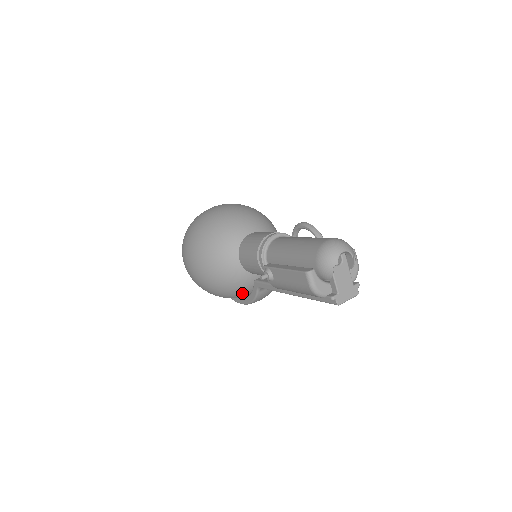
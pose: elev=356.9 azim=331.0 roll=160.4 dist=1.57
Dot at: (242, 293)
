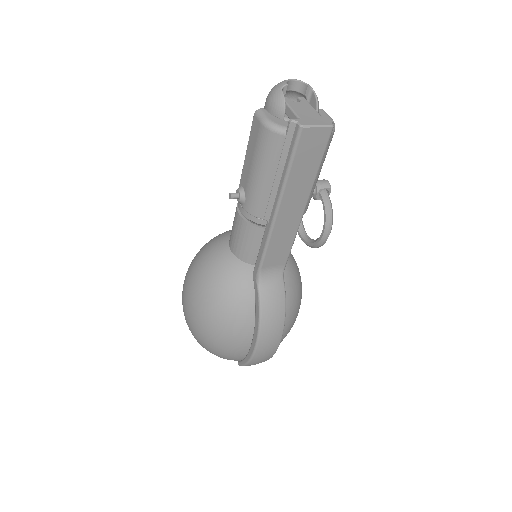
Dot at: (244, 305)
